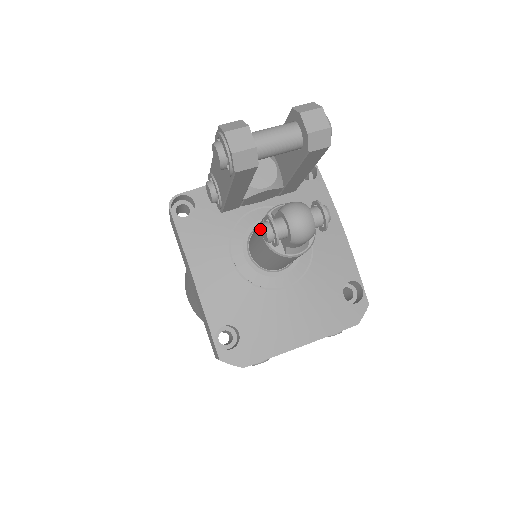
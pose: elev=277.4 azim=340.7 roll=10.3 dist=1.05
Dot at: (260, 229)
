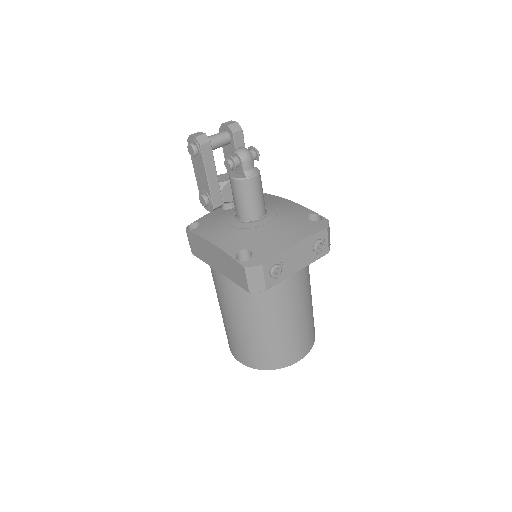
Dot at: (230, 180)
